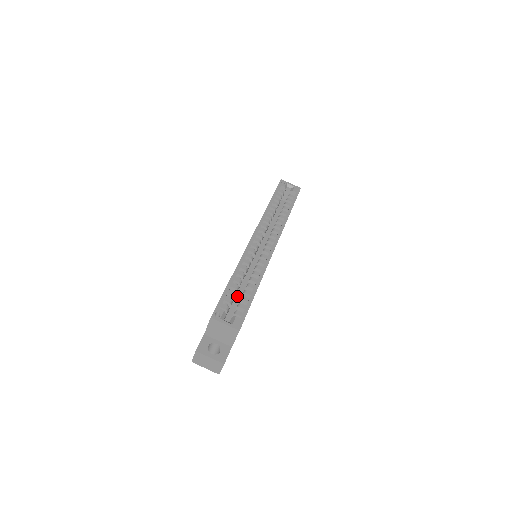
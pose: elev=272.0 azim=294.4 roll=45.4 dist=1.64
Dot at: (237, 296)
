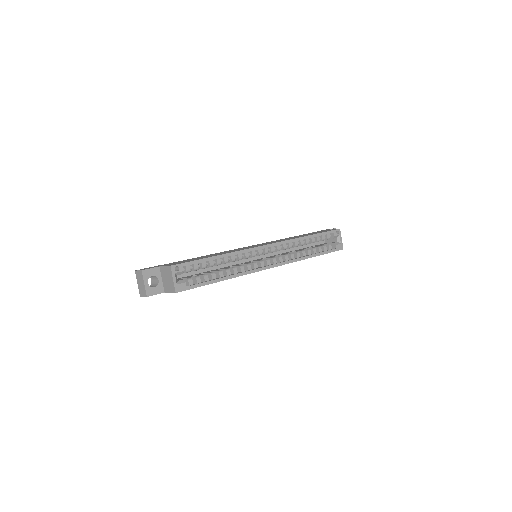
Dot at: (209, 267)
